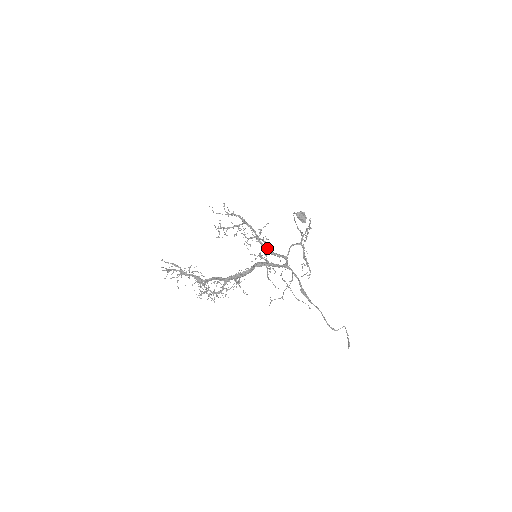
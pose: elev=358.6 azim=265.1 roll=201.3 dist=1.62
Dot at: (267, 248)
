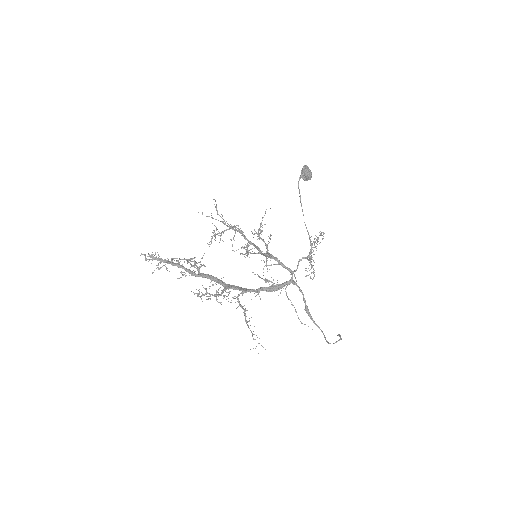
Dot at: (270, 256)
